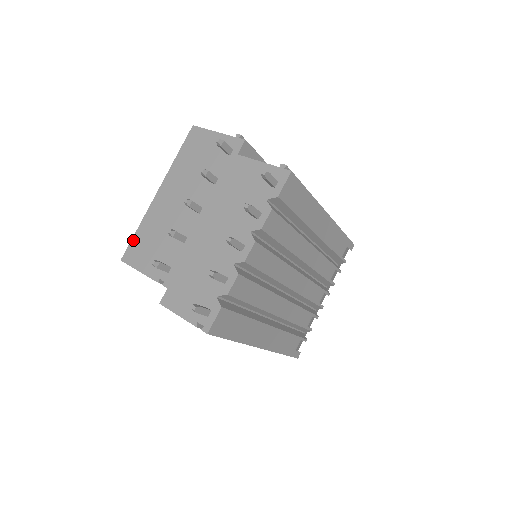
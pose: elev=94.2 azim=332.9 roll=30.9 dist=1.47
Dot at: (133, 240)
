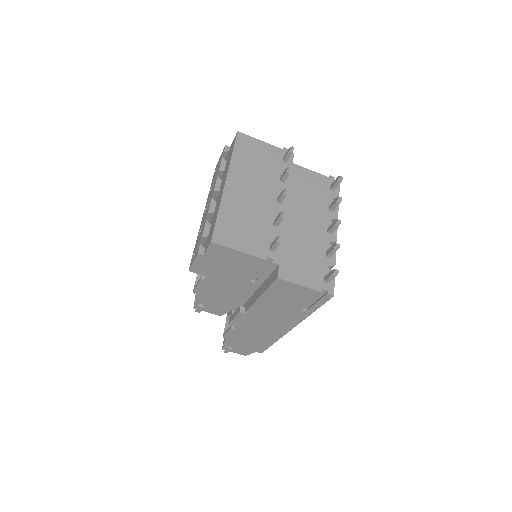
Dot at: (218, 223)
